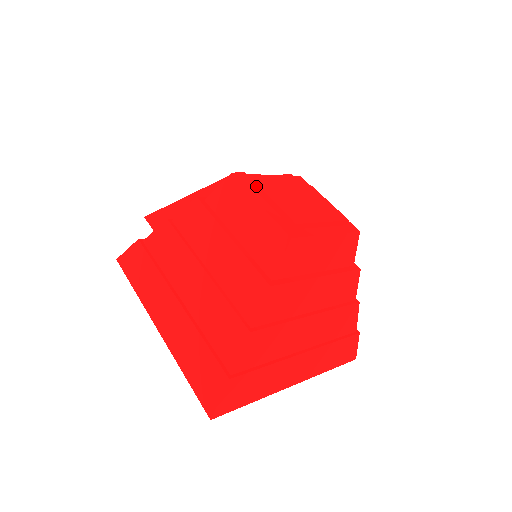
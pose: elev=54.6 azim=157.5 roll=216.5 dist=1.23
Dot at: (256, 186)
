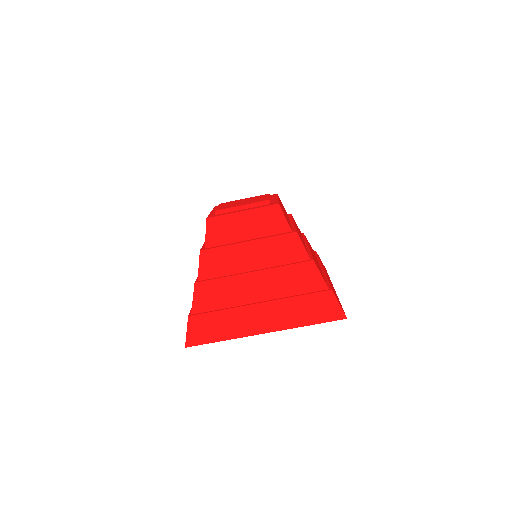
Dot at: occluded
